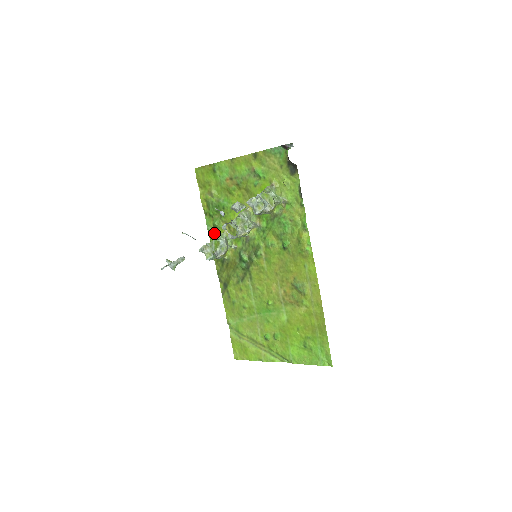
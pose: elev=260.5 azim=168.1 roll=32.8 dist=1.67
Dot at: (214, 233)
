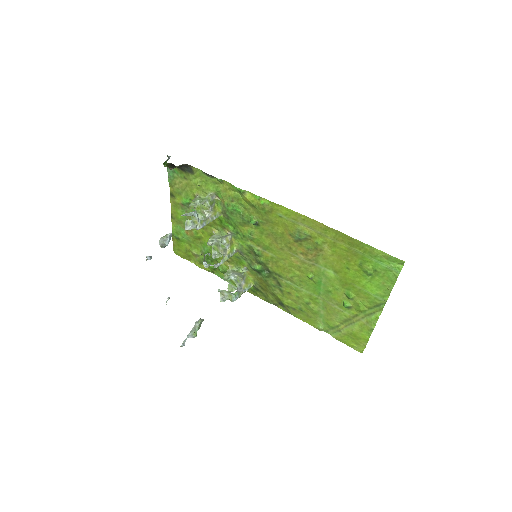
Dot at: occluded
